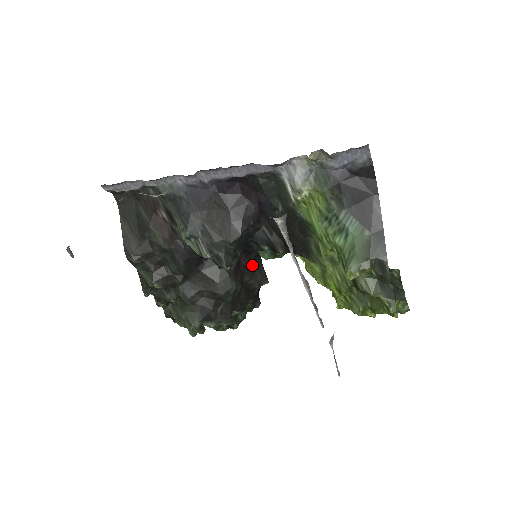
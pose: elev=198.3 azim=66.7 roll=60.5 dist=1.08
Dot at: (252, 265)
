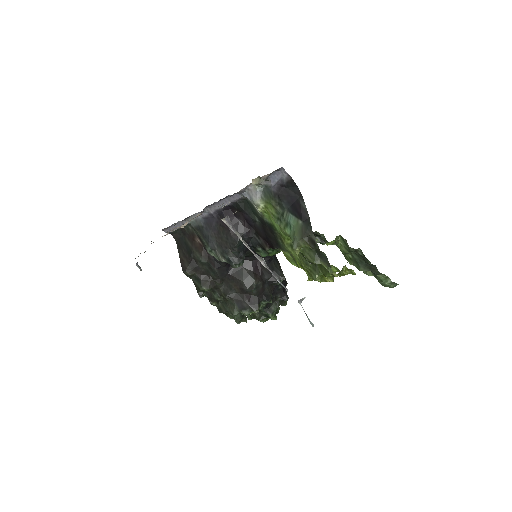
Dot at: (269, 267)
